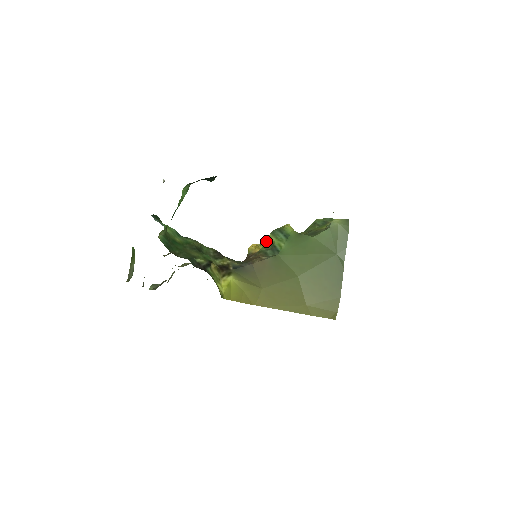
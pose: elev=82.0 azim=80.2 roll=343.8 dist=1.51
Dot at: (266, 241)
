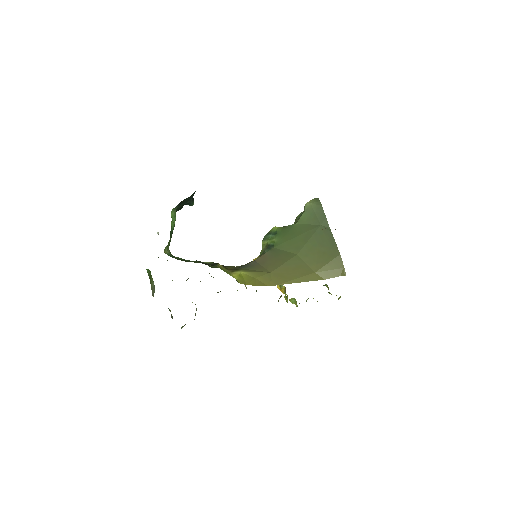
Dot at: occluded
